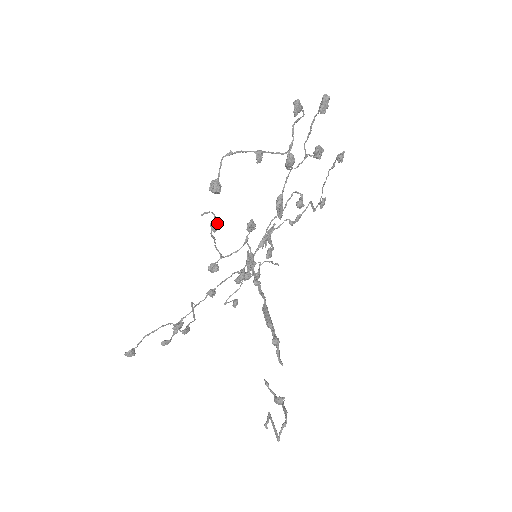
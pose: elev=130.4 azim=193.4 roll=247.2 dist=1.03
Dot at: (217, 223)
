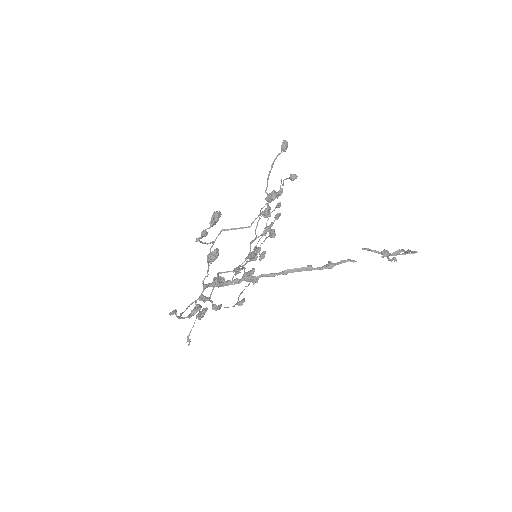
Dot at: (281, 193)
